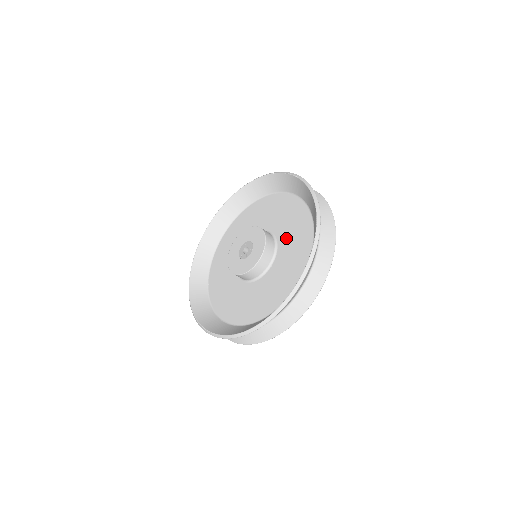
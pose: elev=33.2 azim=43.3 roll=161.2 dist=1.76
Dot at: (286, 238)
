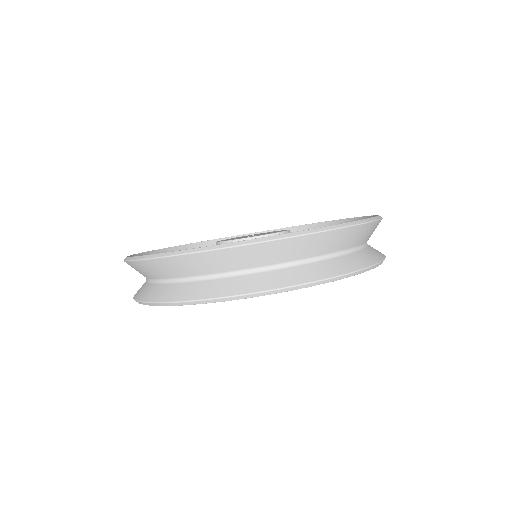
Dot at: occluded
